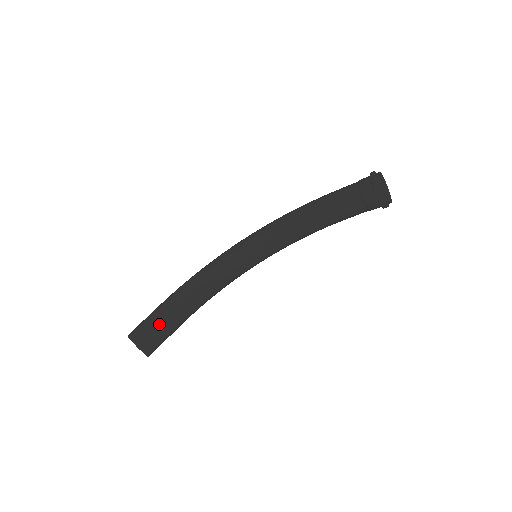
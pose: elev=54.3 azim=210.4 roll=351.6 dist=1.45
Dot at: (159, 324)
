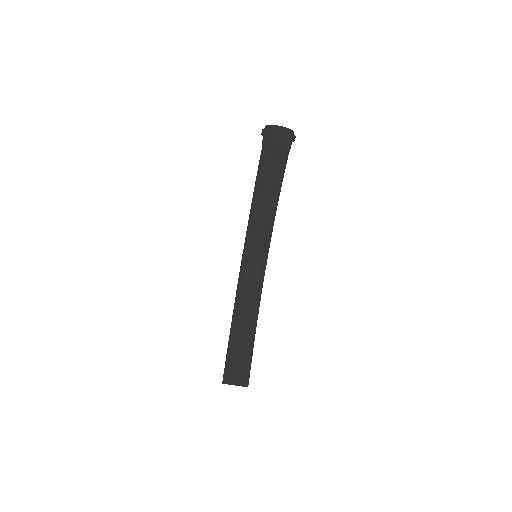
Dot at: (232, 357)
